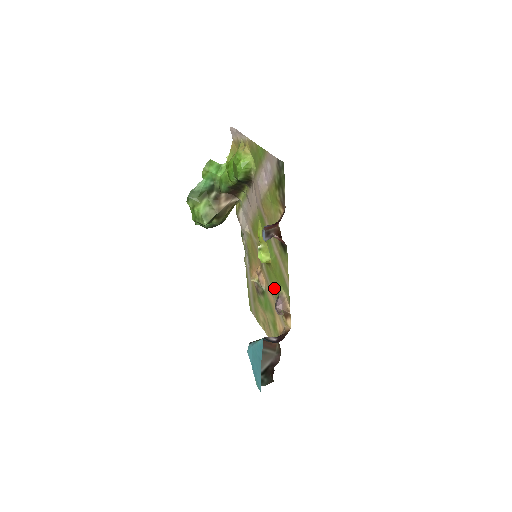
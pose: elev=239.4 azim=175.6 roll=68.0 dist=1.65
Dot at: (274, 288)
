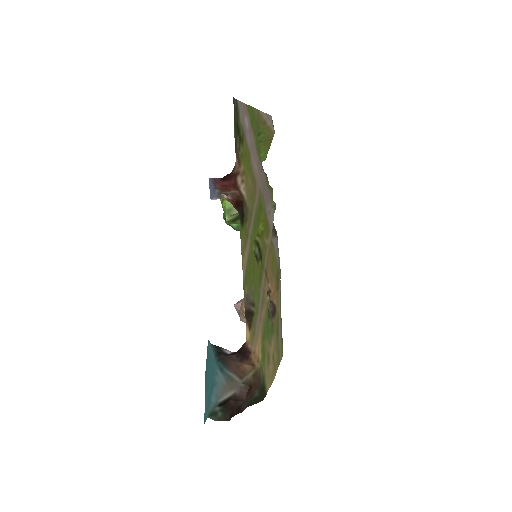
Dot at: (256, 293)
